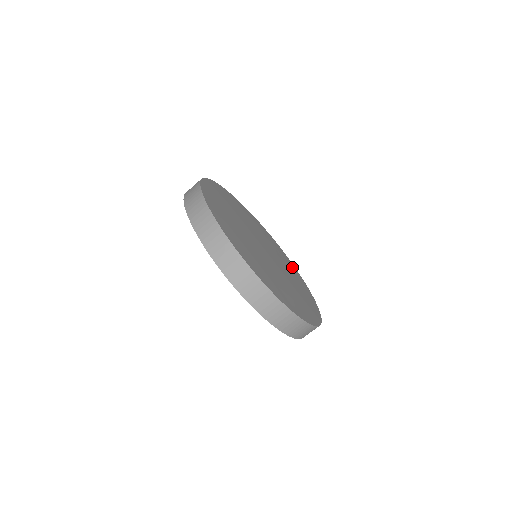
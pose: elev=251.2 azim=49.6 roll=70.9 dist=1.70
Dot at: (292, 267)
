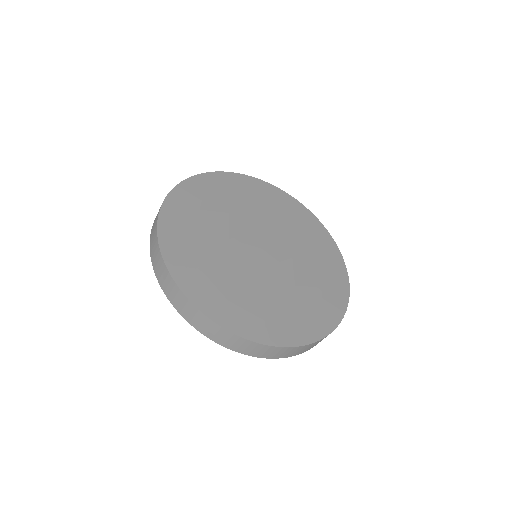
Dot at: (286, 203)
